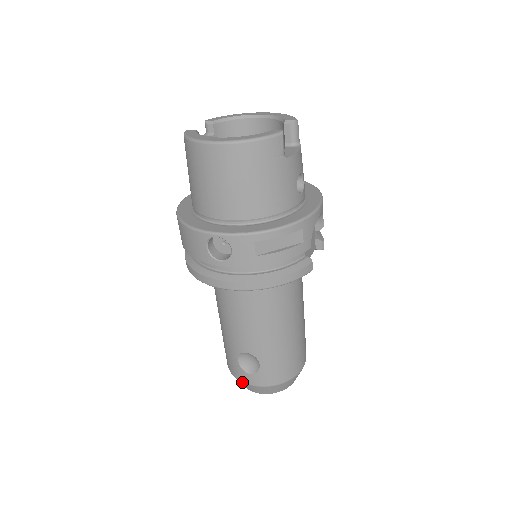
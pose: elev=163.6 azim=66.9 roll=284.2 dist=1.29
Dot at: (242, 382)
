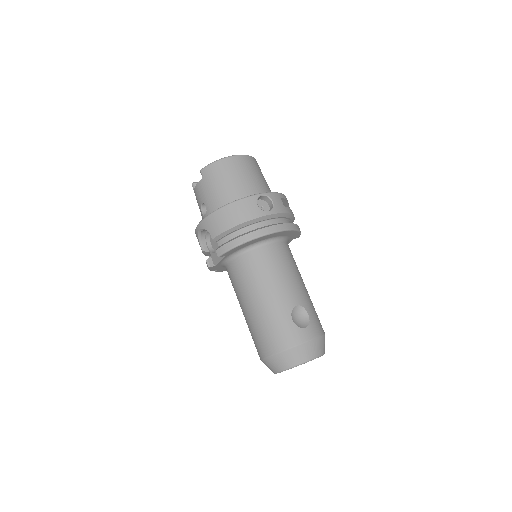
Dot at: (302, 344)
